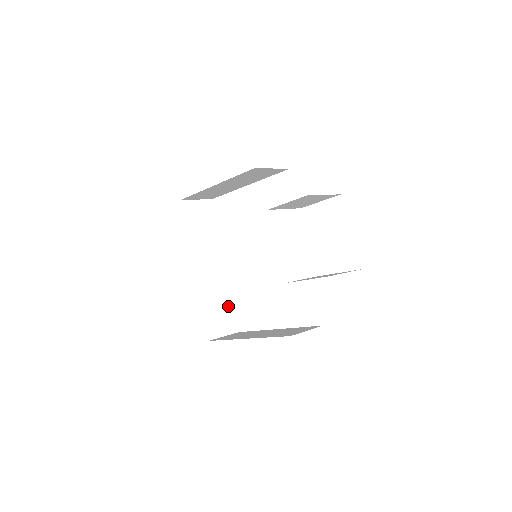
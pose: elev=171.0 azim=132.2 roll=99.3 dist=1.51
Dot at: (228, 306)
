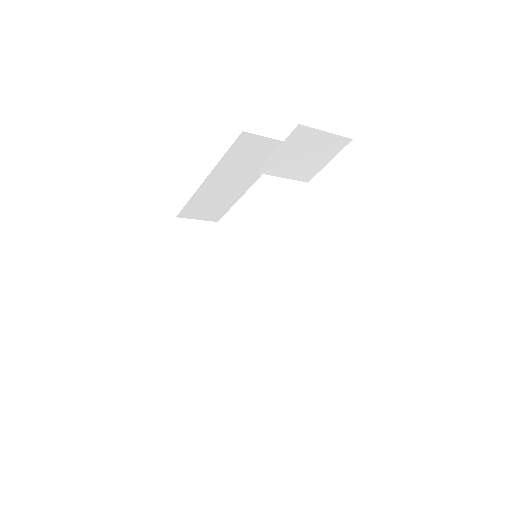
Dot at: (233, 347)
